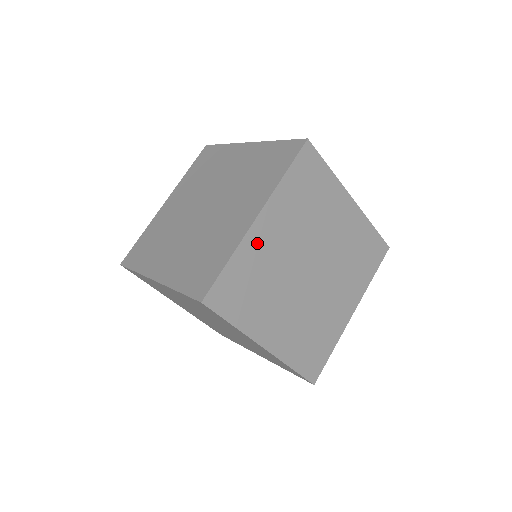
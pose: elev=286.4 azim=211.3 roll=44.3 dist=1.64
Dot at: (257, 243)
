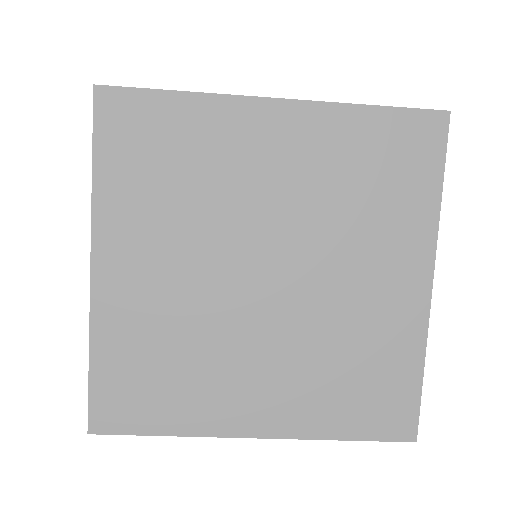
Dot at: (121, 304)
